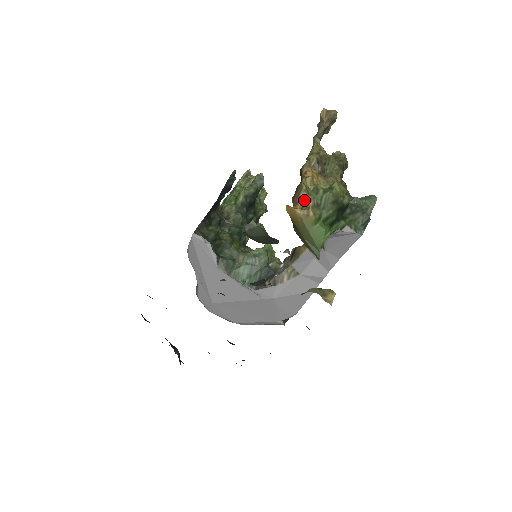
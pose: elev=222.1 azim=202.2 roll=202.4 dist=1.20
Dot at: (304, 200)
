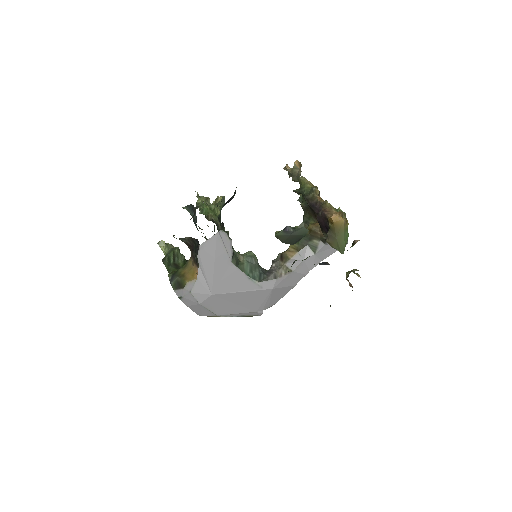
Dot at: (341, 213)
